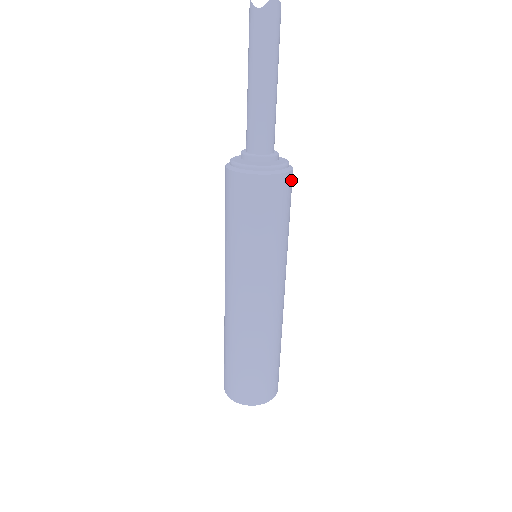
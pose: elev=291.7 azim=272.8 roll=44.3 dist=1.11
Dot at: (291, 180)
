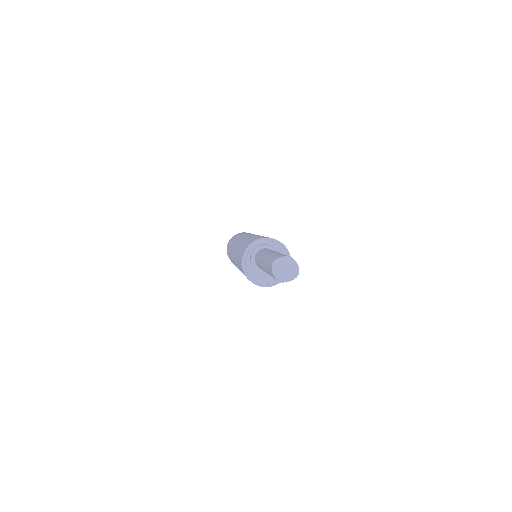
Dot at: occluded
